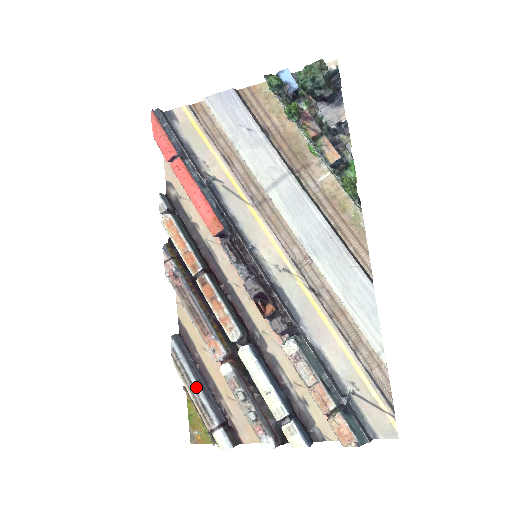
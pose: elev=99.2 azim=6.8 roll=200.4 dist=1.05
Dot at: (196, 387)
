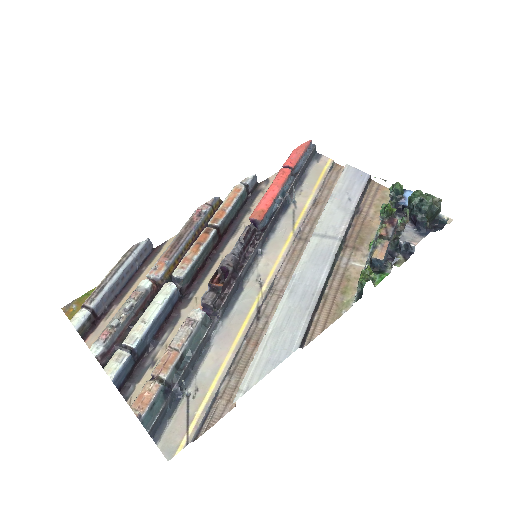
Dot at: (116, 275)
